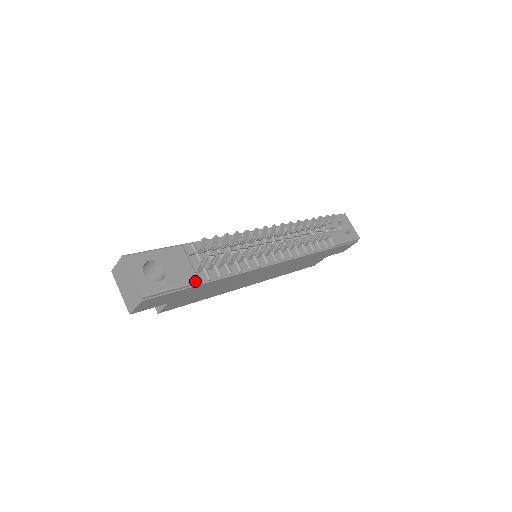
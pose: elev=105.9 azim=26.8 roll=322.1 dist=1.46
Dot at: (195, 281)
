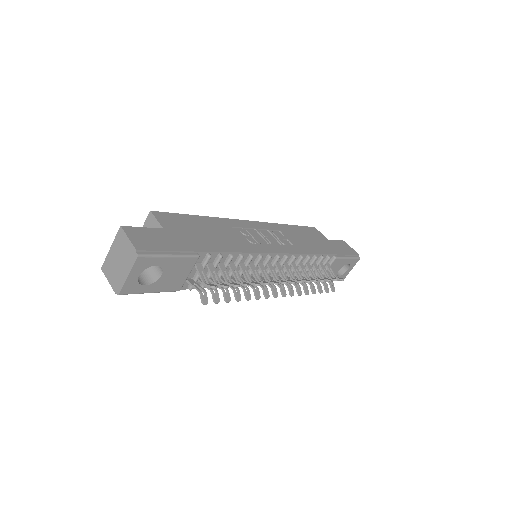
Dot at: occluded
